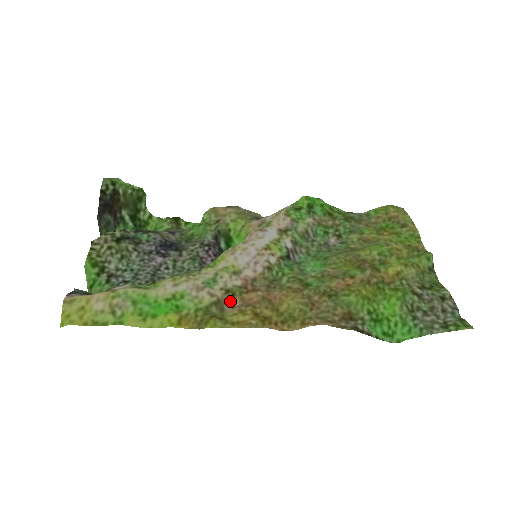
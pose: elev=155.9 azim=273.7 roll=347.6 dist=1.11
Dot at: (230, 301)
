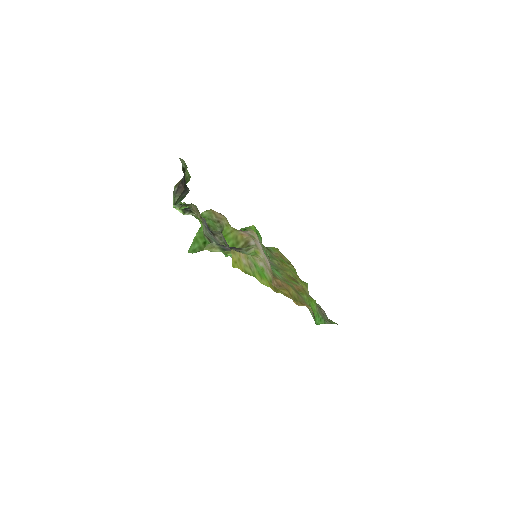
Dot at: (273, 281)
